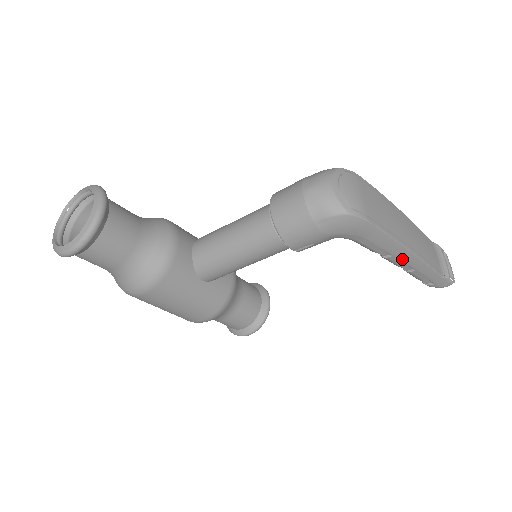
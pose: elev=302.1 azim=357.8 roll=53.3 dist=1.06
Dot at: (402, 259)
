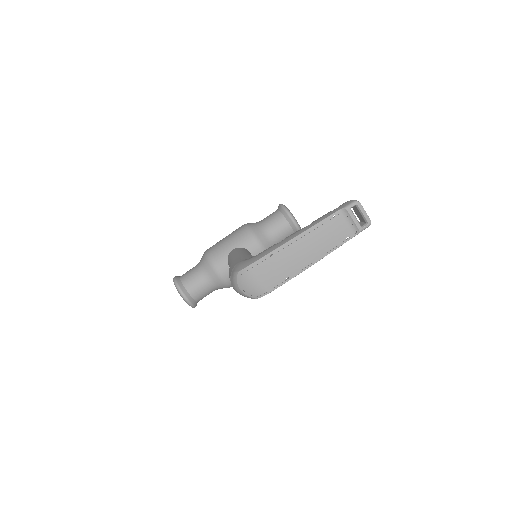
Dot at: occluded
